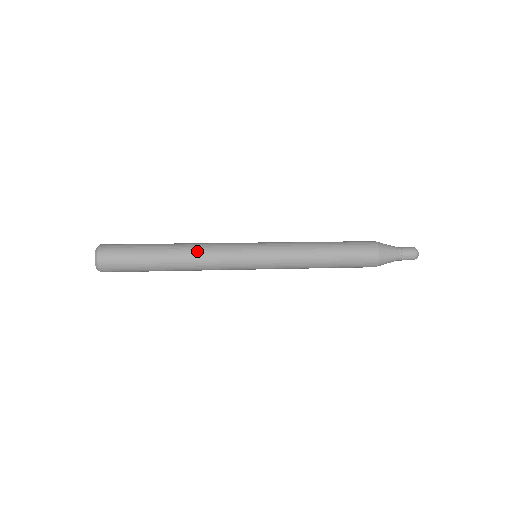
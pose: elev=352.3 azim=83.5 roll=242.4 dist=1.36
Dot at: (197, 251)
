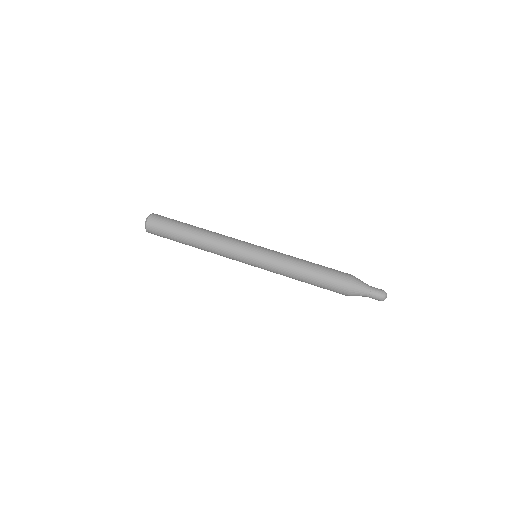
Dot at: (210, 251)
